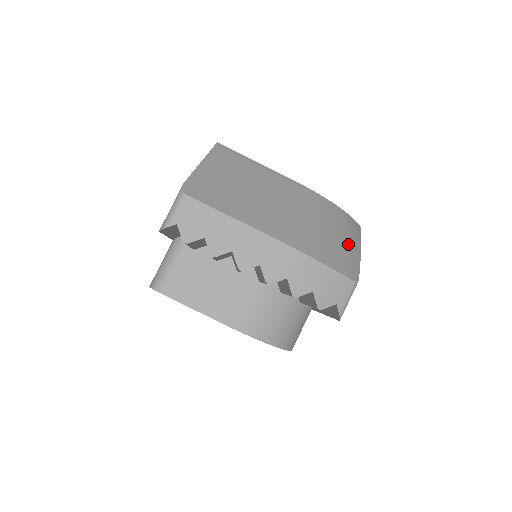
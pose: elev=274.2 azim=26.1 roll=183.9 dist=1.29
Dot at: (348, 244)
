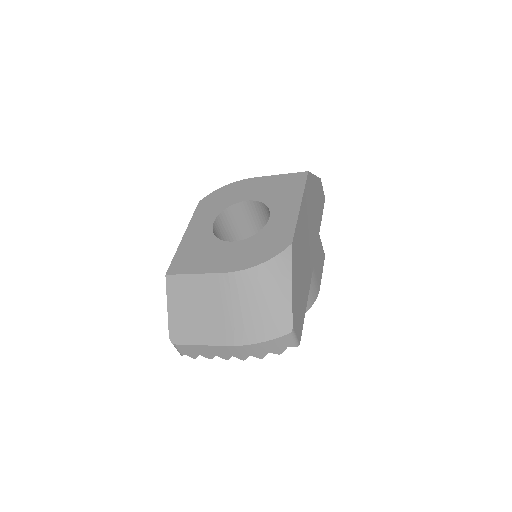
Dot at: (277, 299)
